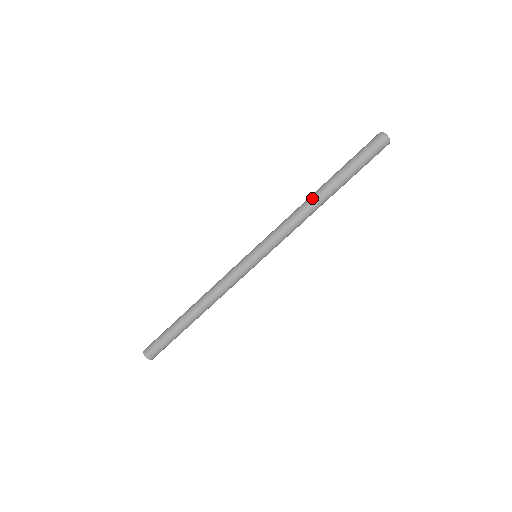
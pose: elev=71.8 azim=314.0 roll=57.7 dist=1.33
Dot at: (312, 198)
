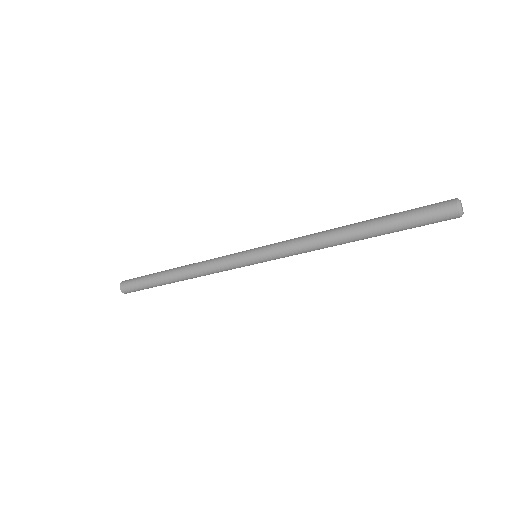
Dot at: (339, 234)
